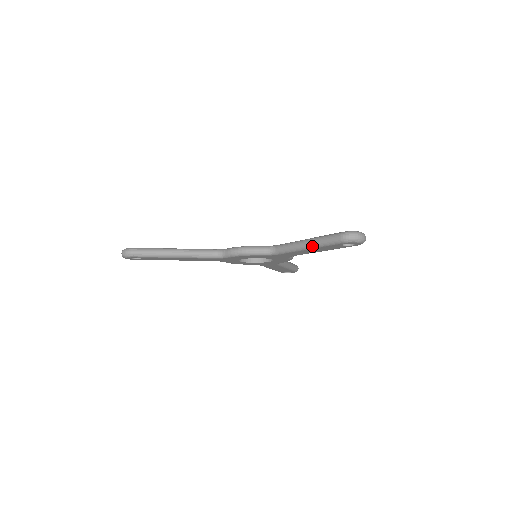
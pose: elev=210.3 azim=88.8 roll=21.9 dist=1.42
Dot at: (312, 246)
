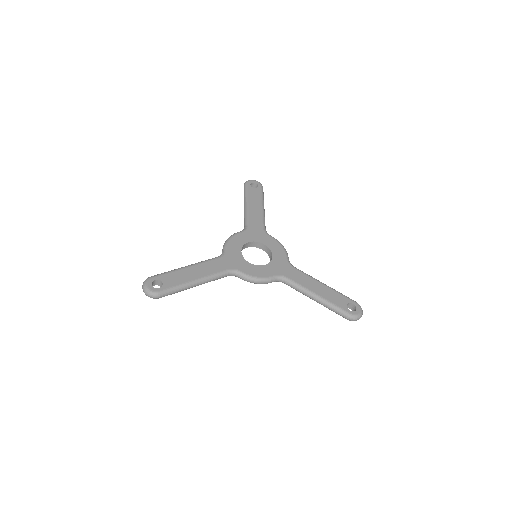
Dot at: (321, 304)
